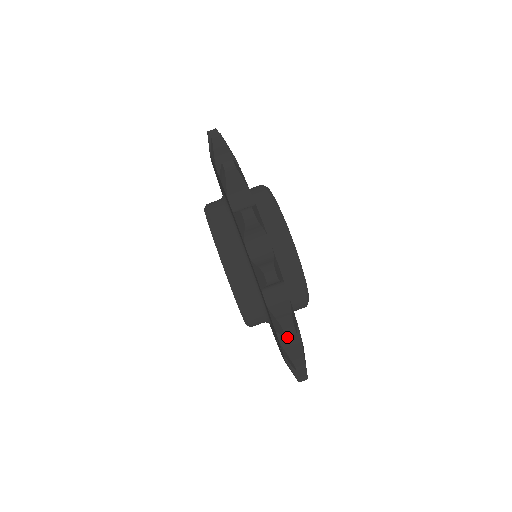
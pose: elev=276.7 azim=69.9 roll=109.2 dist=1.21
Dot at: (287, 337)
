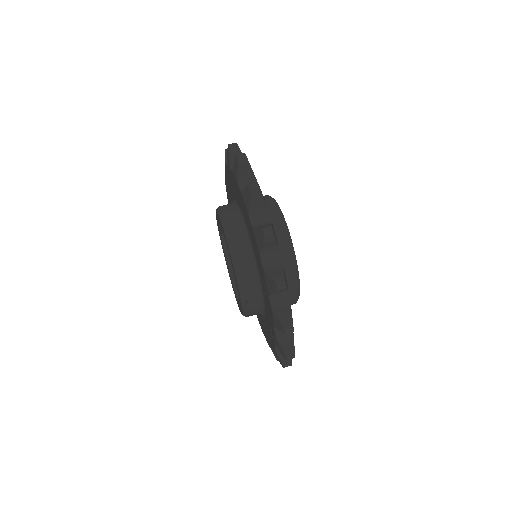
Dot at: (259, 223)
